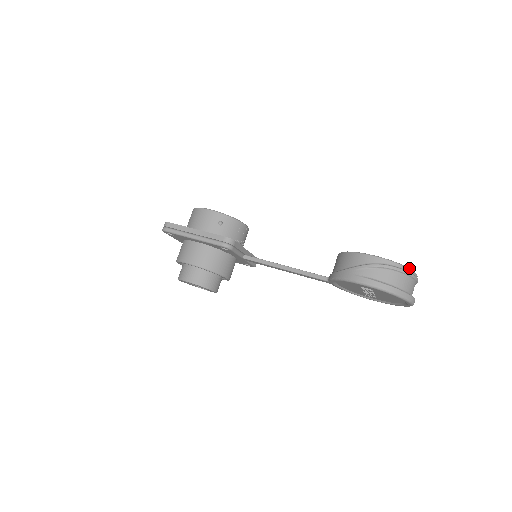
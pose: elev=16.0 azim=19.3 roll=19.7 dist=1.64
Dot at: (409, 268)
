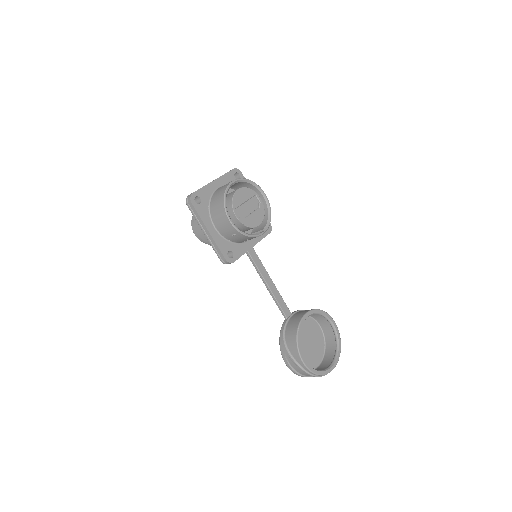
Dot at: (323, 375)
